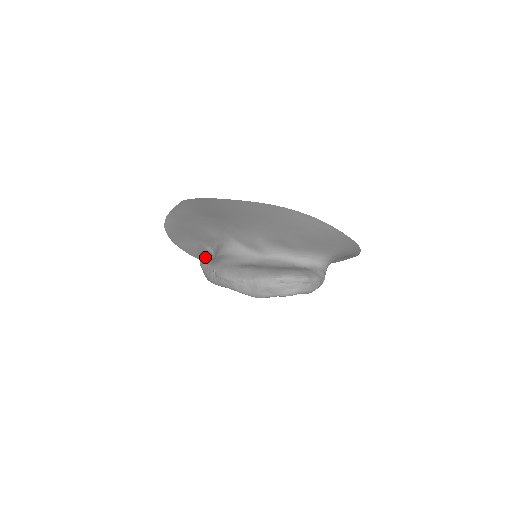
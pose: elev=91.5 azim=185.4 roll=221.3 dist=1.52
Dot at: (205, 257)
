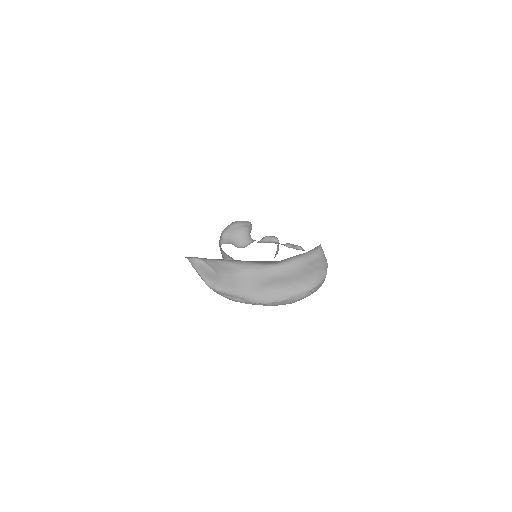
Dot at: (205, 275)
